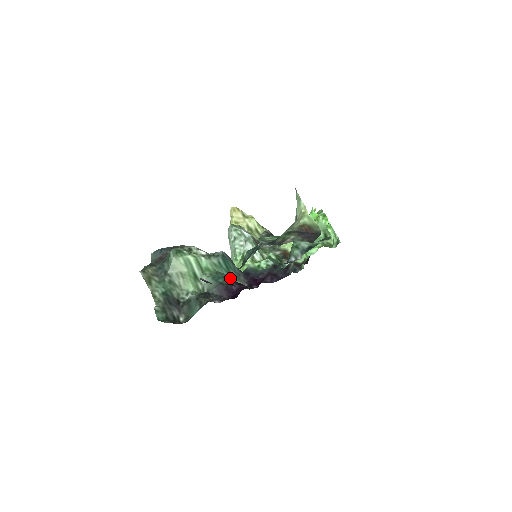
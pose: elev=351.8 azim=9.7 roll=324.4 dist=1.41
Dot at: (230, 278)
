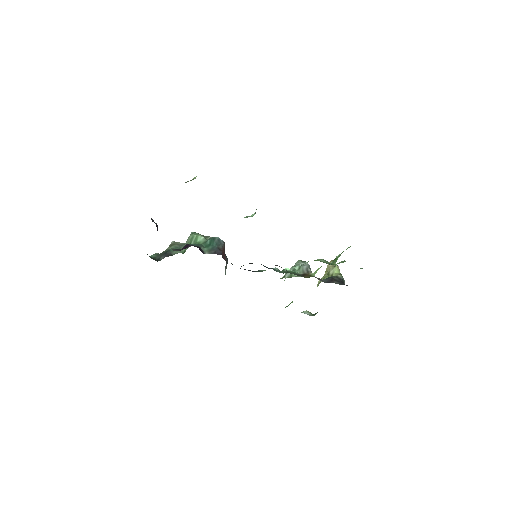
Dot at: (201, 247)
